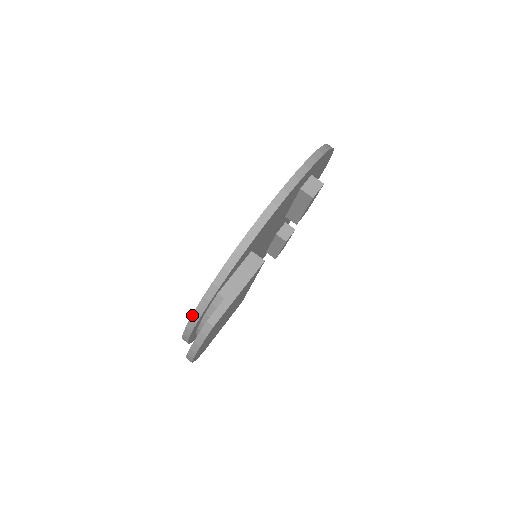
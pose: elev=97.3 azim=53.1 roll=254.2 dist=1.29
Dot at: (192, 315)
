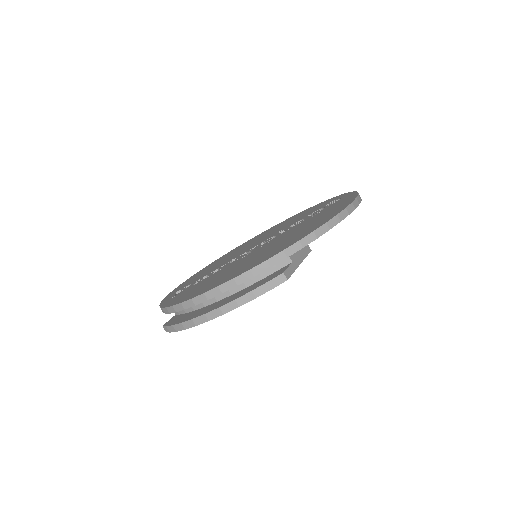
Dot at: (257, 265)
